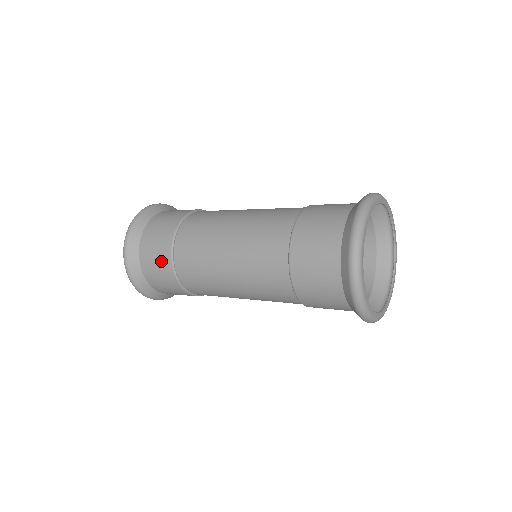
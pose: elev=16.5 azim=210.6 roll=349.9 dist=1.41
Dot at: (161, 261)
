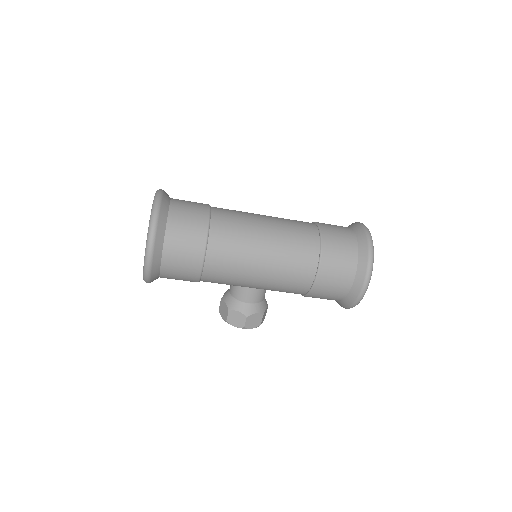
Dot at: (197, 215)
